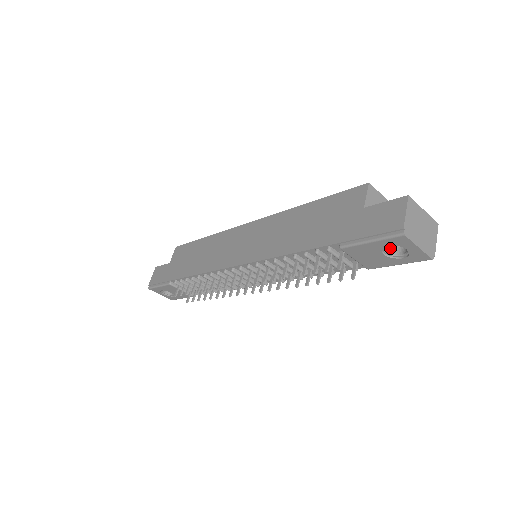
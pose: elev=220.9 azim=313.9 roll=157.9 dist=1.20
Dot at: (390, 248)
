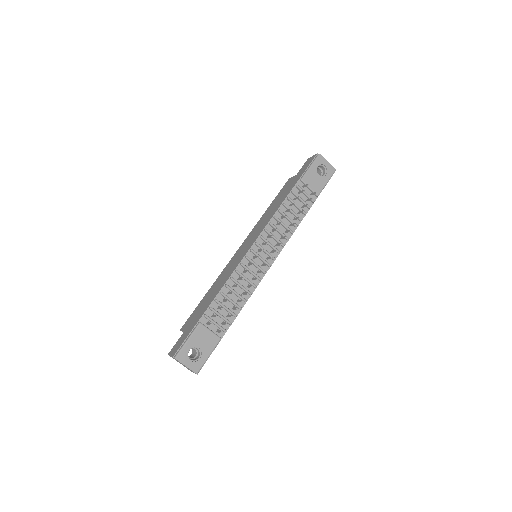
Dot at: (319, 176)
